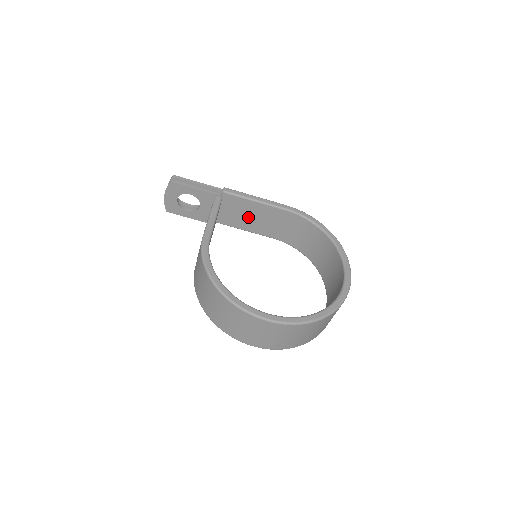
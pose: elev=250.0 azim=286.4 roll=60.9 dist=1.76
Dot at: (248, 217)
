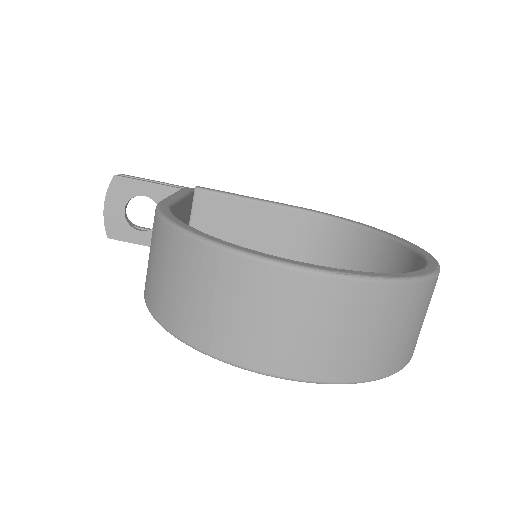
Dot at: (236, 233)
